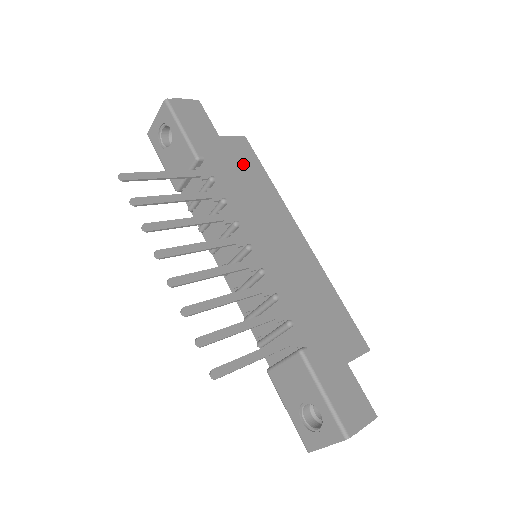
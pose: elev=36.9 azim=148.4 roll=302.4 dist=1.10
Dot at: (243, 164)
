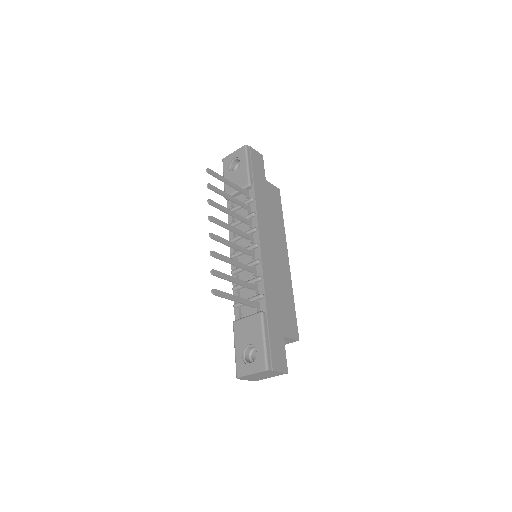
Dot at: (272, 202)
